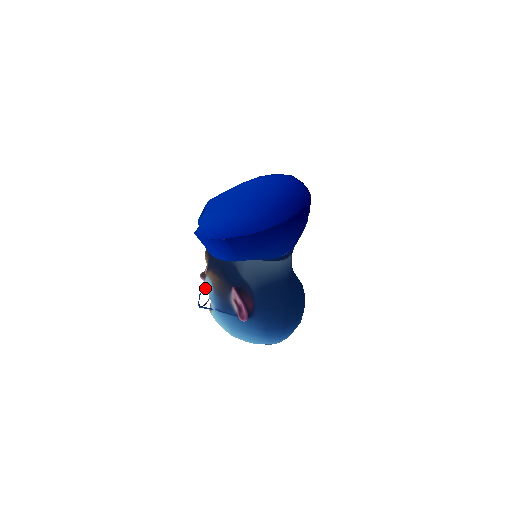
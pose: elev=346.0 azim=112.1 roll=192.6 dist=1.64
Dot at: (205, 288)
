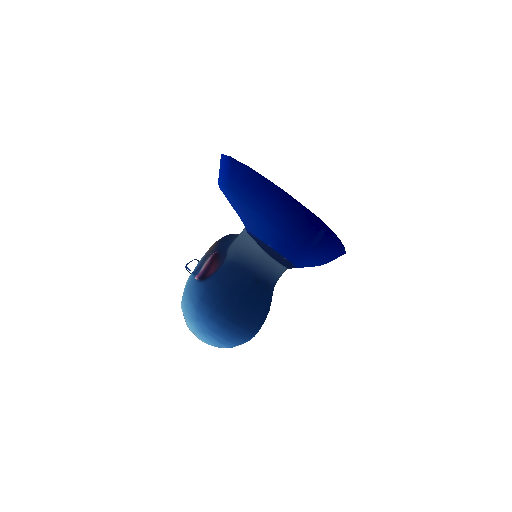
Dot at: occluded
